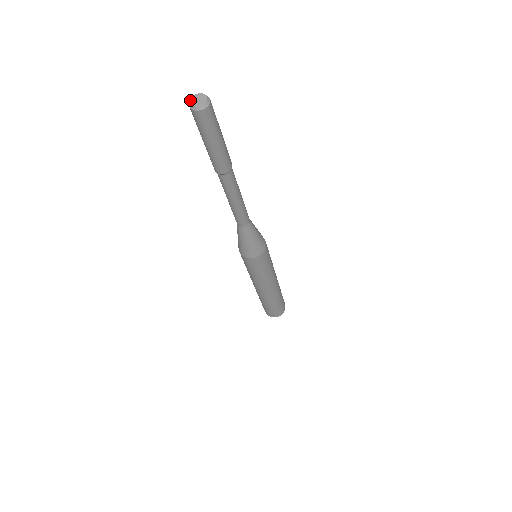
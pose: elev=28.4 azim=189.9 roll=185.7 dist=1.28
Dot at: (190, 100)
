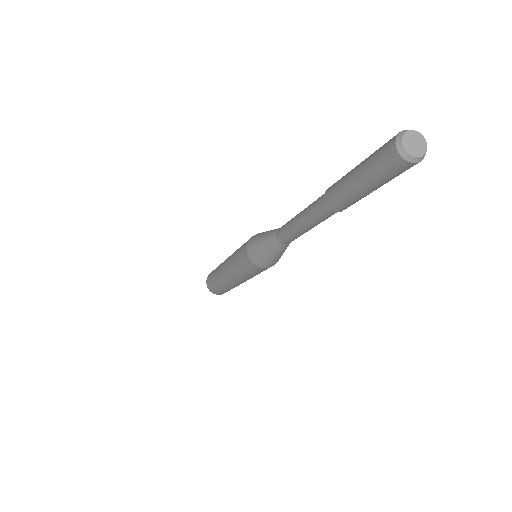
Dot at: (405, 133)
